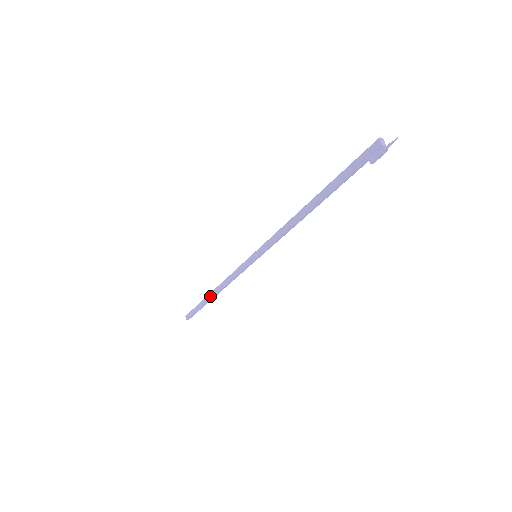
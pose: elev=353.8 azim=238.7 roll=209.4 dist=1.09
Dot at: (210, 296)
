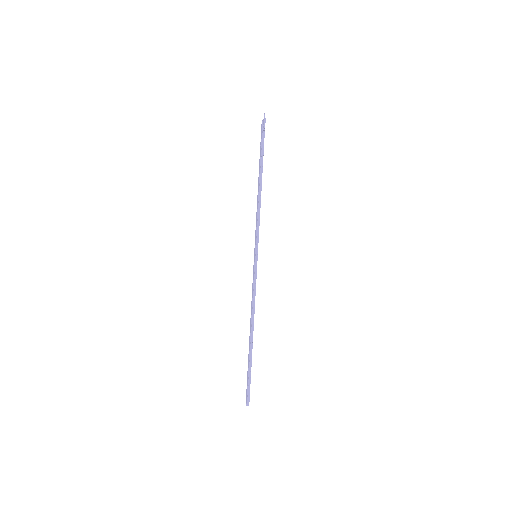
Dot at: (249, 341)
